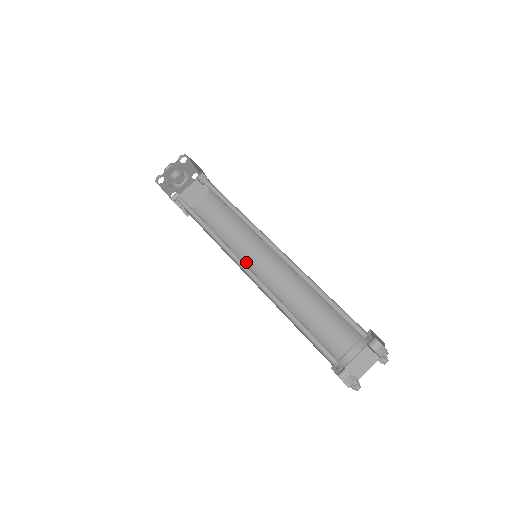
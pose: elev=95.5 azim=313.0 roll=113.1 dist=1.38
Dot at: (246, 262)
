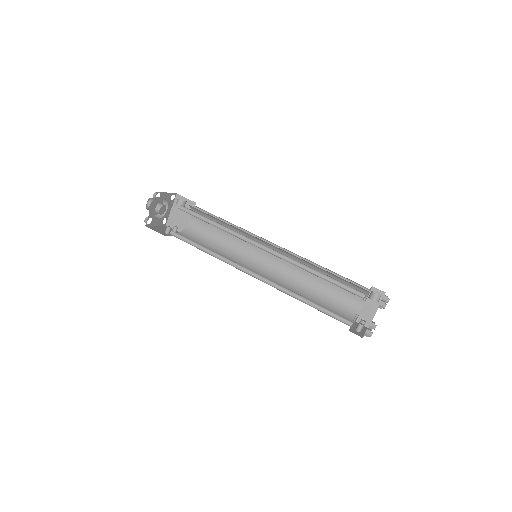
Dot at: (250, 259)
